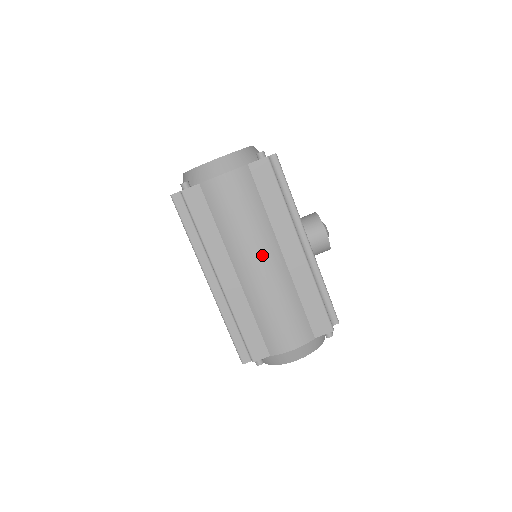
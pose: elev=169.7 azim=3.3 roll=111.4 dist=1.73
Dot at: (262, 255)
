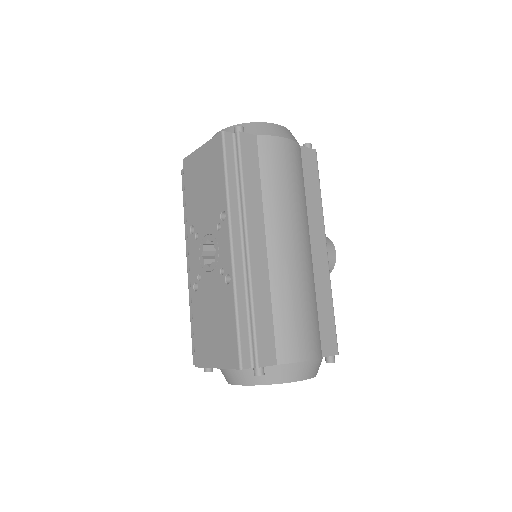
Dot at: (299, 235)
